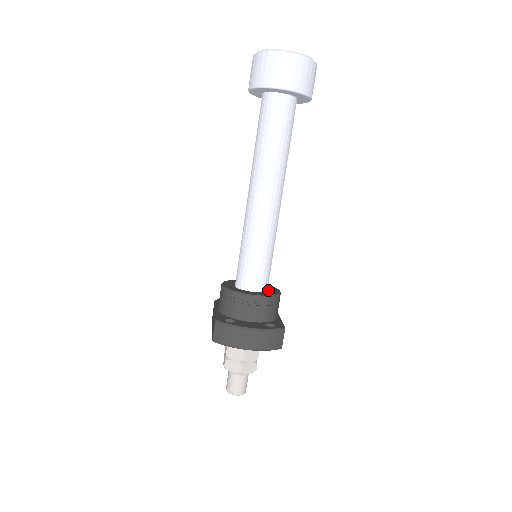
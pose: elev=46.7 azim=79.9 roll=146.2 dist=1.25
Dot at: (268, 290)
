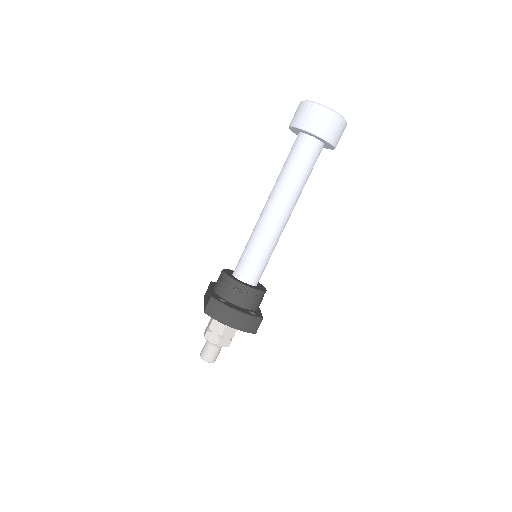
Dot at: (257, 285)
